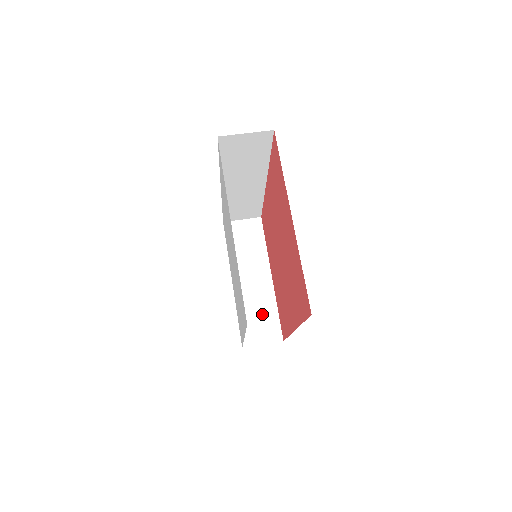
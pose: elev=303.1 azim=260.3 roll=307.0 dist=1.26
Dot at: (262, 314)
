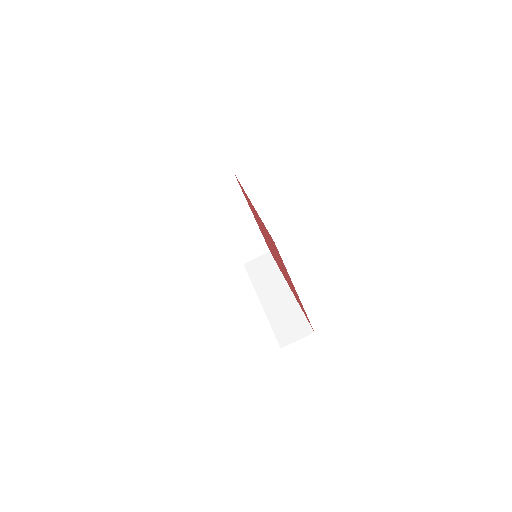
Dot at: (252, 241)
